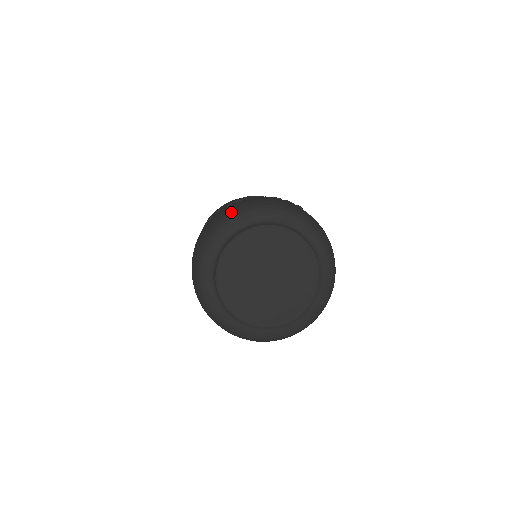
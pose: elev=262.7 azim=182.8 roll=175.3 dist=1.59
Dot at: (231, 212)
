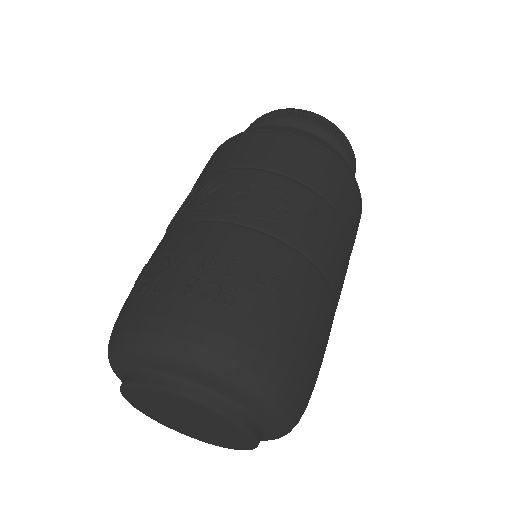
Dot at: (114, 340)
